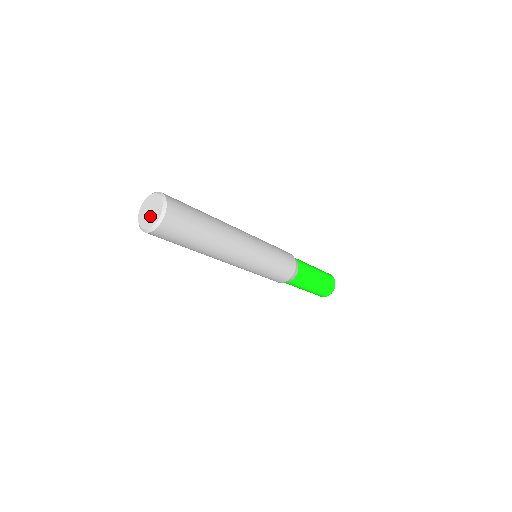
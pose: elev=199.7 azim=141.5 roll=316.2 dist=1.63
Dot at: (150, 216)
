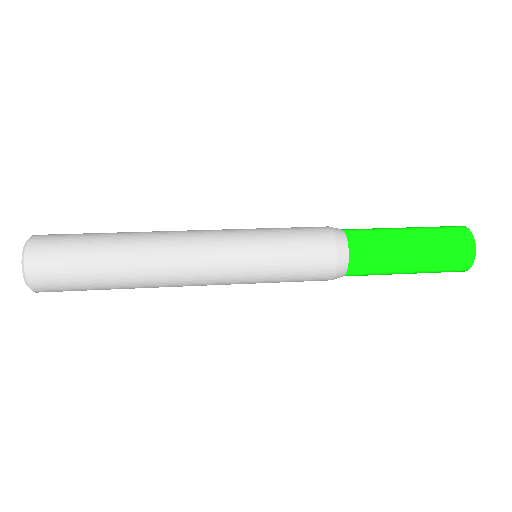
Dot at: occluded
